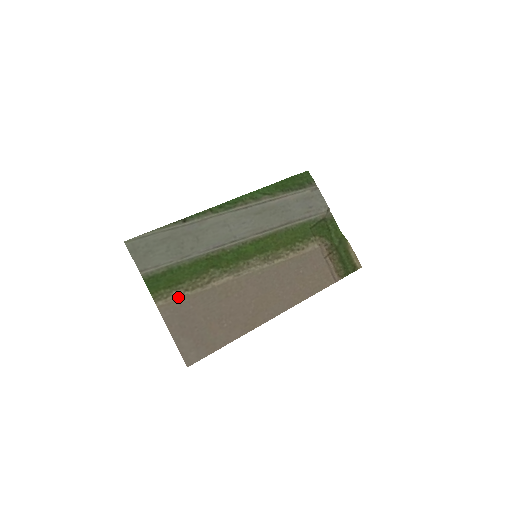
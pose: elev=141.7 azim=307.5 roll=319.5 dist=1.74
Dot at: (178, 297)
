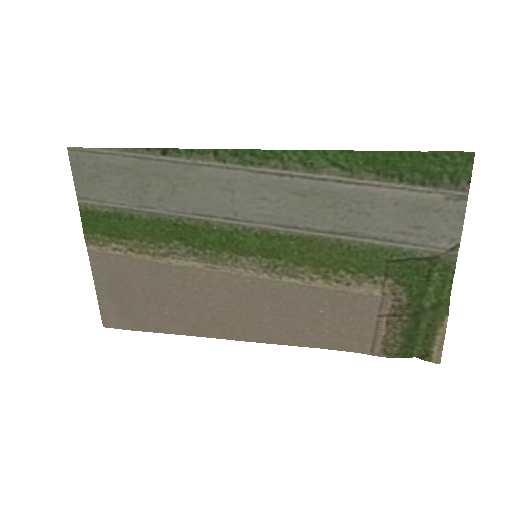
Dot at: (117, 252)
